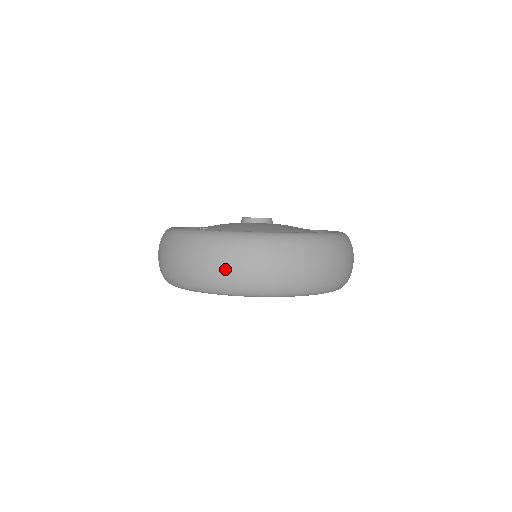
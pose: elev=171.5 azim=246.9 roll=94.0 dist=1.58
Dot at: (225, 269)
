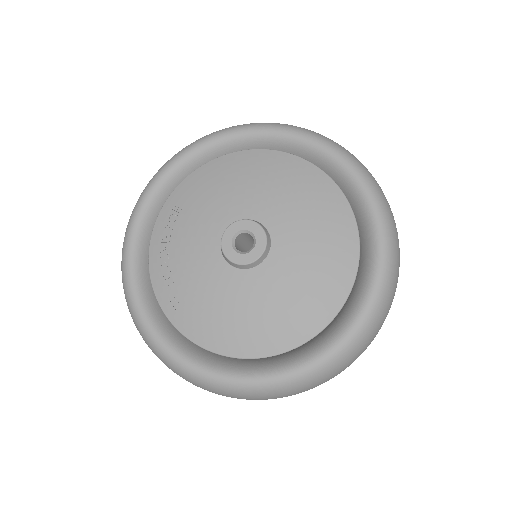
Dot at: occluded
